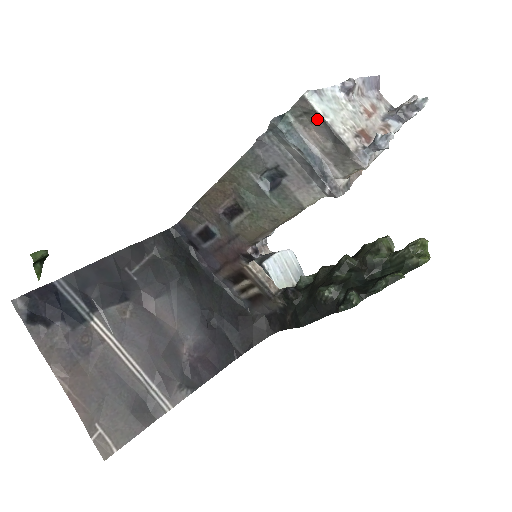
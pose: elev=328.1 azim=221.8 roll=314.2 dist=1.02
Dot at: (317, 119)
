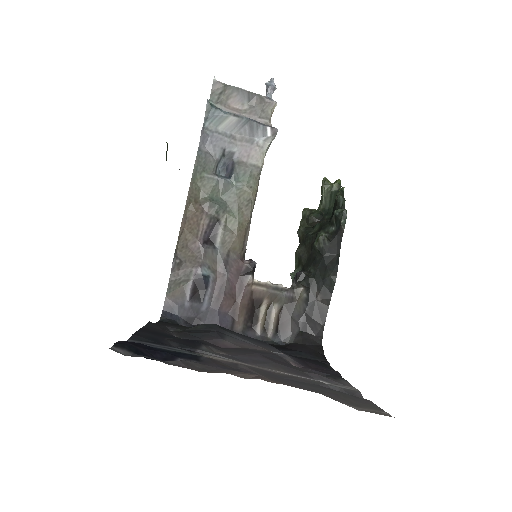
Dot at: (230, 92)
